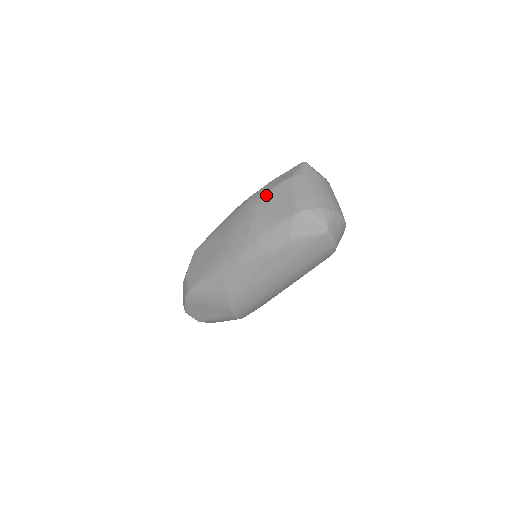
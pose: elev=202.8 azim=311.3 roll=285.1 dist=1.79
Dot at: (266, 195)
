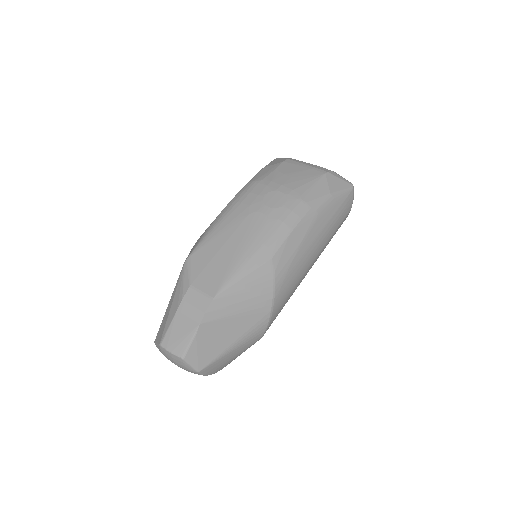
Dot at: (276, 171)
